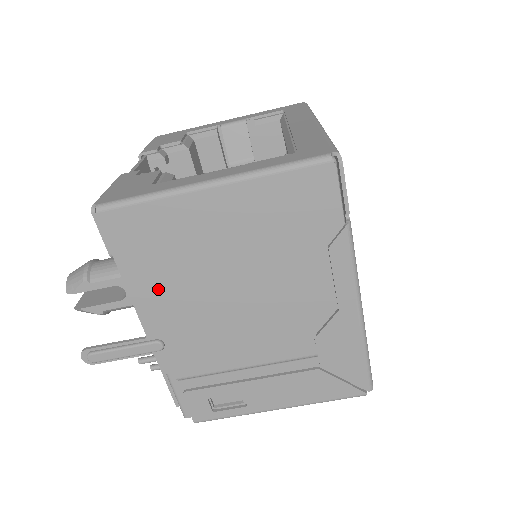
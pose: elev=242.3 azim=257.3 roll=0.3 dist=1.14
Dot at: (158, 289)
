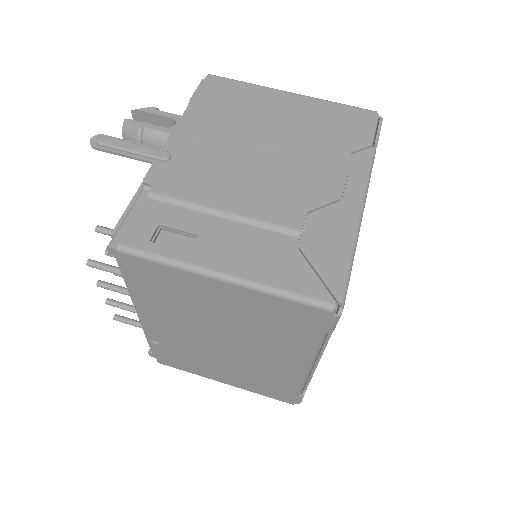
Dot at: (205, 124)
